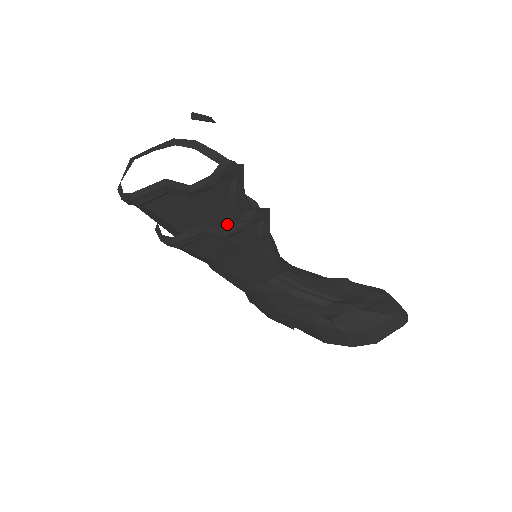
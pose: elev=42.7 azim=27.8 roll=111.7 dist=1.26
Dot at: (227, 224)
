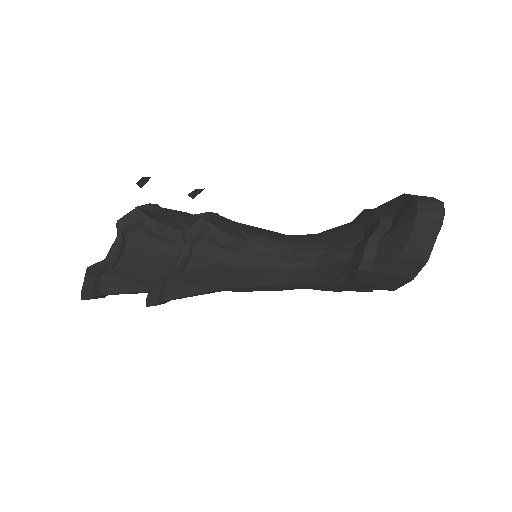
Dot at: occluded
